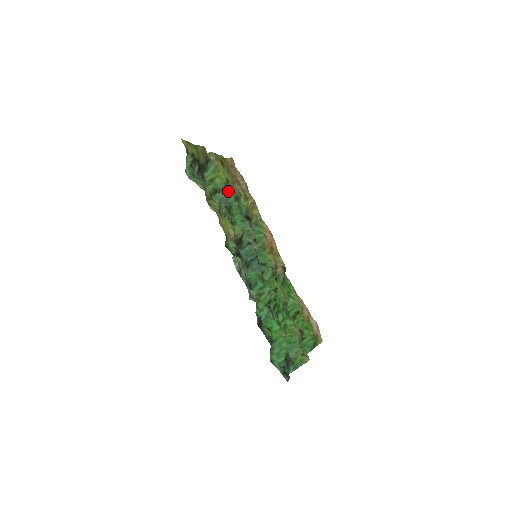
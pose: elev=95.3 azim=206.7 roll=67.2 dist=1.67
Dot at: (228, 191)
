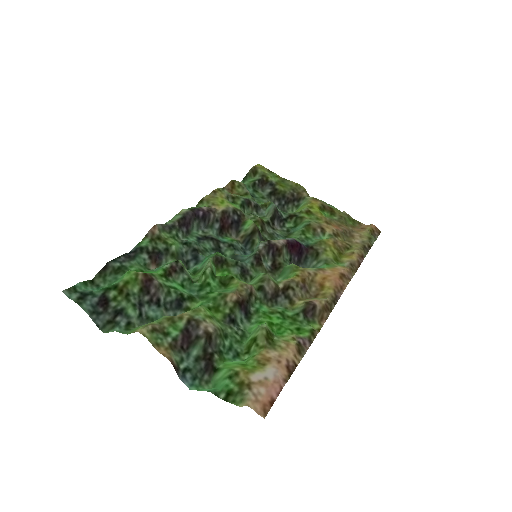
Dot at: (299, 218)
